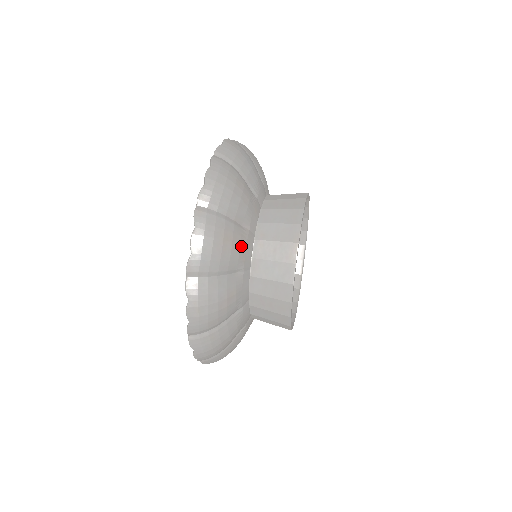
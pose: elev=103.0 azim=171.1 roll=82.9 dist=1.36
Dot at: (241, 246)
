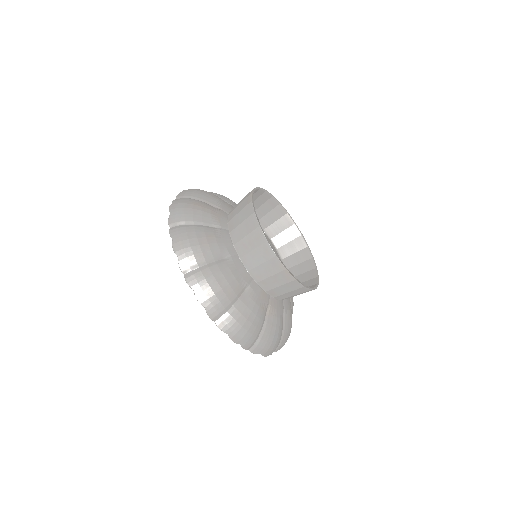
Dot at: (212, 211)
